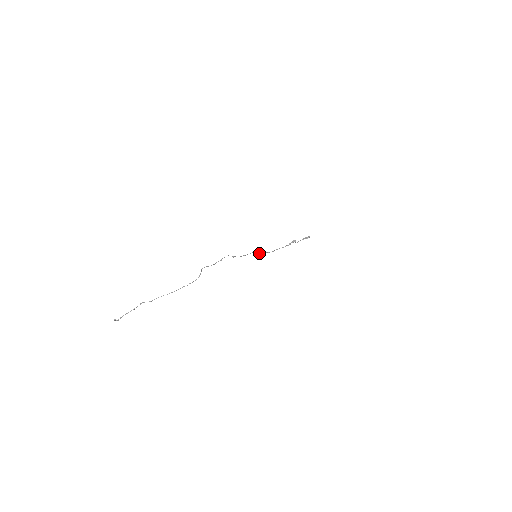
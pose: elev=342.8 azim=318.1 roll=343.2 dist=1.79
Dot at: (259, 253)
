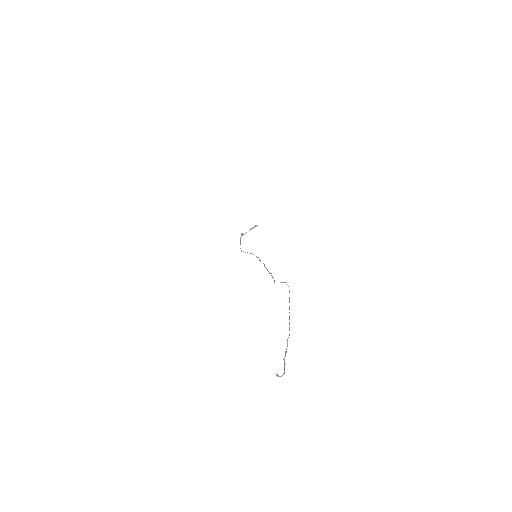
Dot at: occluded
